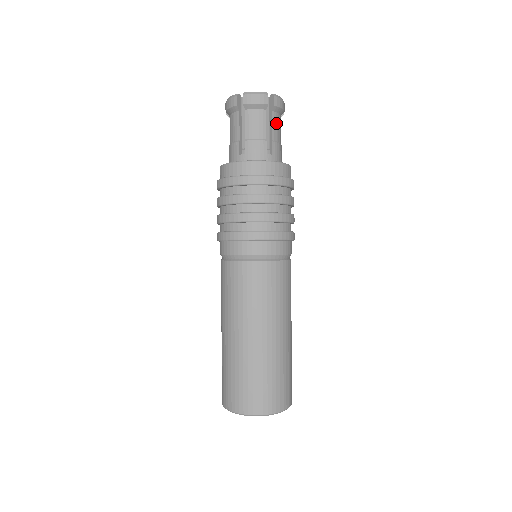
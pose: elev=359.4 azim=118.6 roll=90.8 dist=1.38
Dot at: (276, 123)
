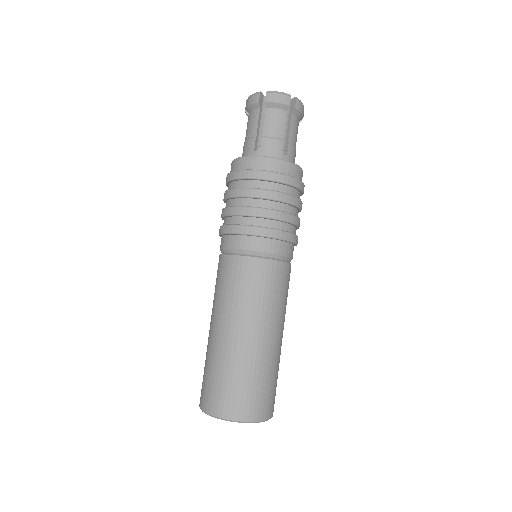
Dot at: (271, 119)
